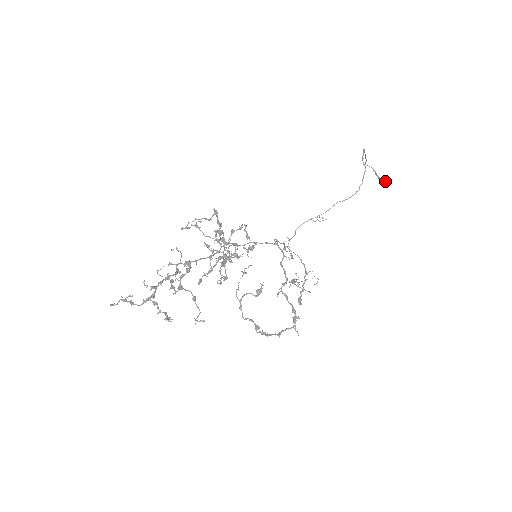
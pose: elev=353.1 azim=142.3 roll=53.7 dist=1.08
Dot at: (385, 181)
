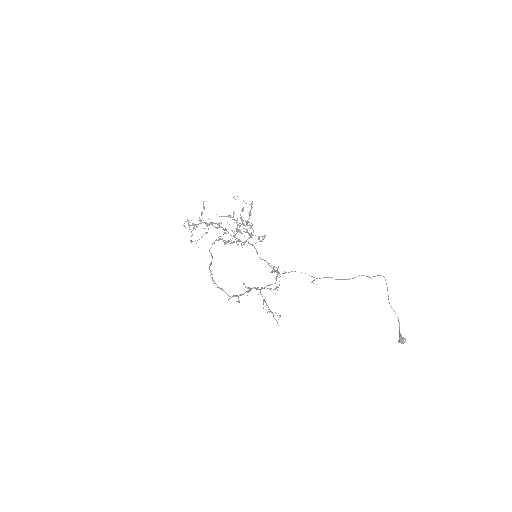
Dot at: occluded
